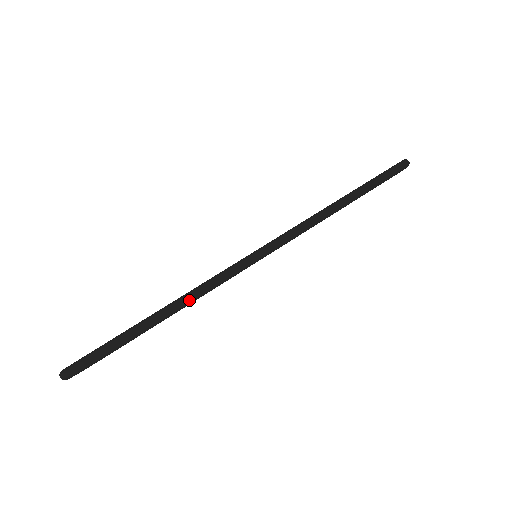
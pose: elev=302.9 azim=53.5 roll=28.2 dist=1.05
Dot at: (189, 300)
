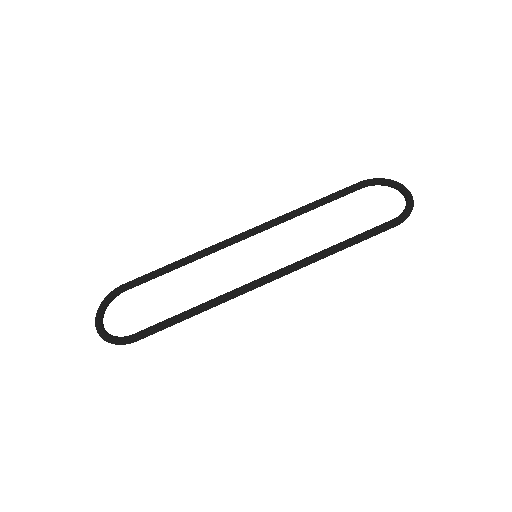
Dot at: occluded
